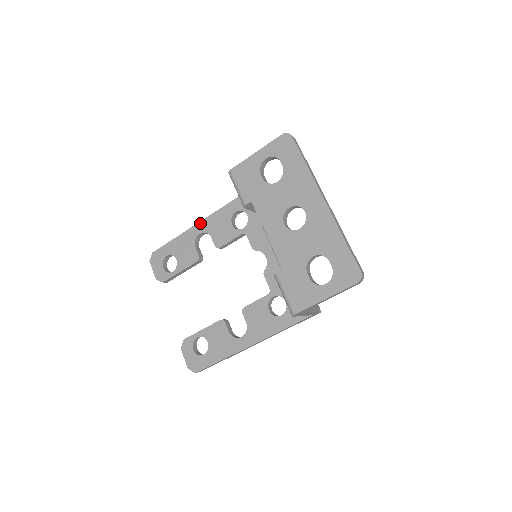
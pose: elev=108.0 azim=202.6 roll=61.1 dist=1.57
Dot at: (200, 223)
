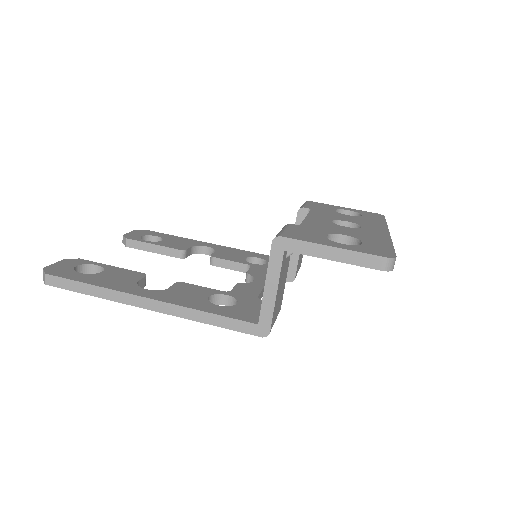
Dot at: (216, 245)
